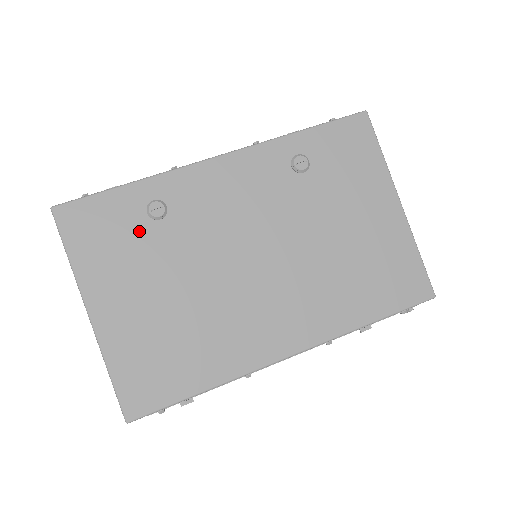
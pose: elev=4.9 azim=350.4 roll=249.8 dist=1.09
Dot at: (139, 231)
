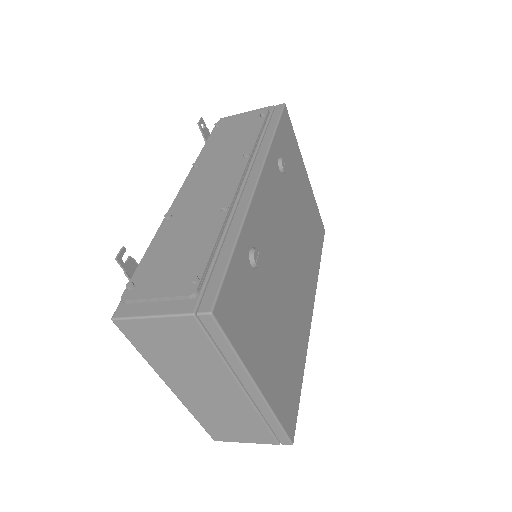
Dot at: (253, 287)
